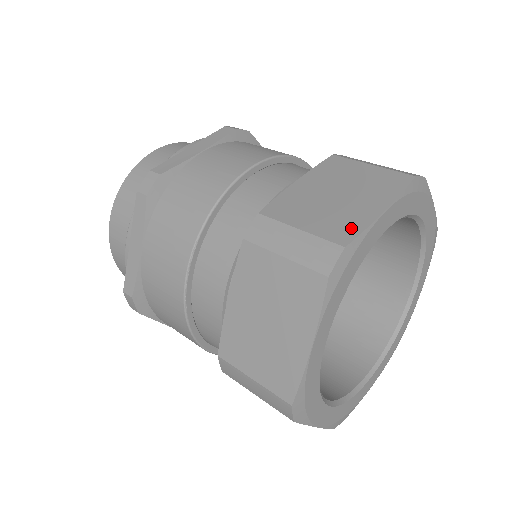
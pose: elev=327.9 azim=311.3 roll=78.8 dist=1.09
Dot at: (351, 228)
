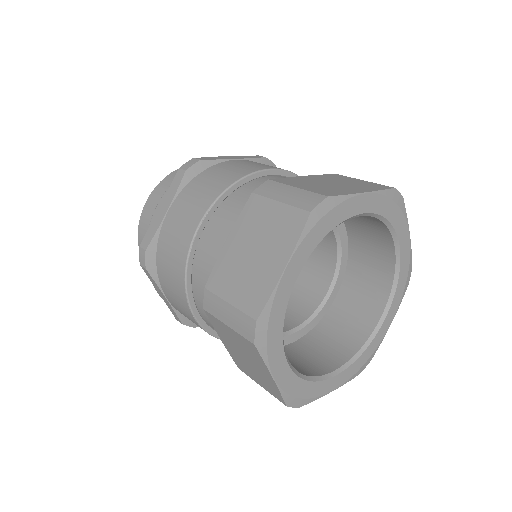
Dot at: (336, 192)
